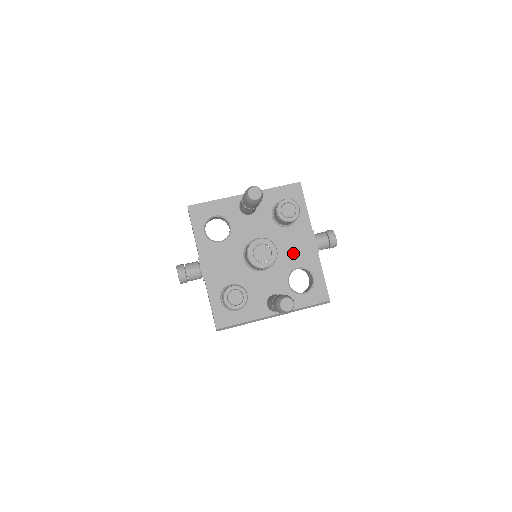
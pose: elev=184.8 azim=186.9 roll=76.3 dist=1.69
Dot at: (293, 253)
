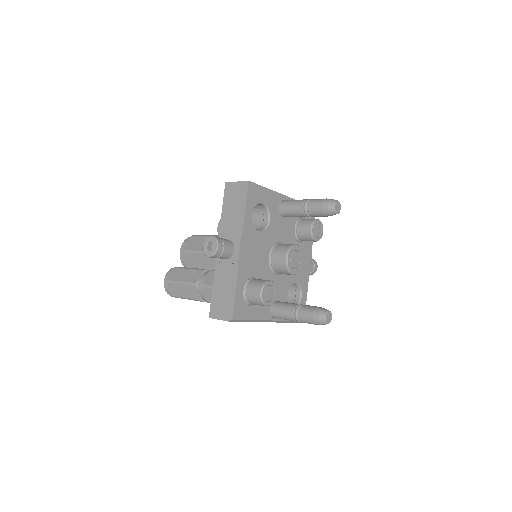
Dot at: occluded
